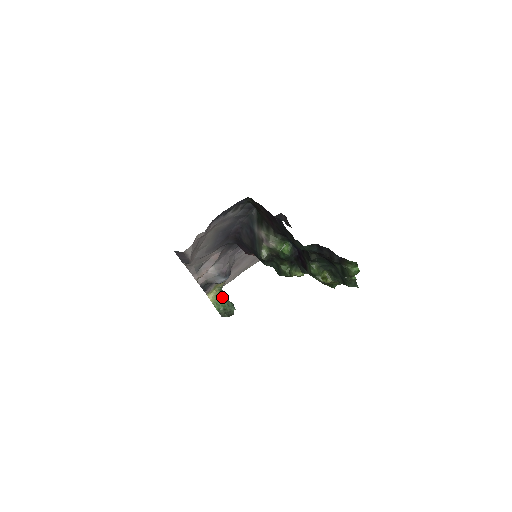
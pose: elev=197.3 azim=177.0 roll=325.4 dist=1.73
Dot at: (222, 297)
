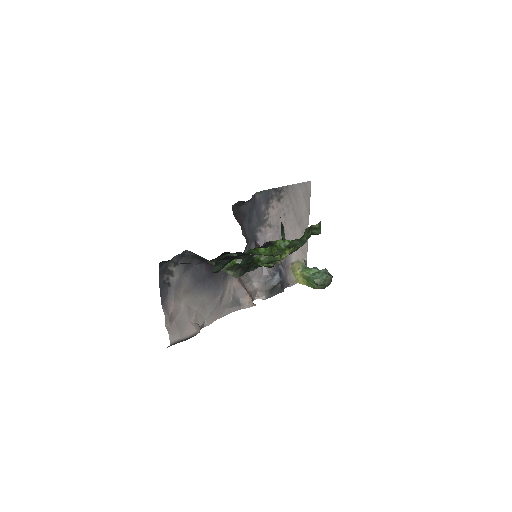
Dot at: (307, 275)
